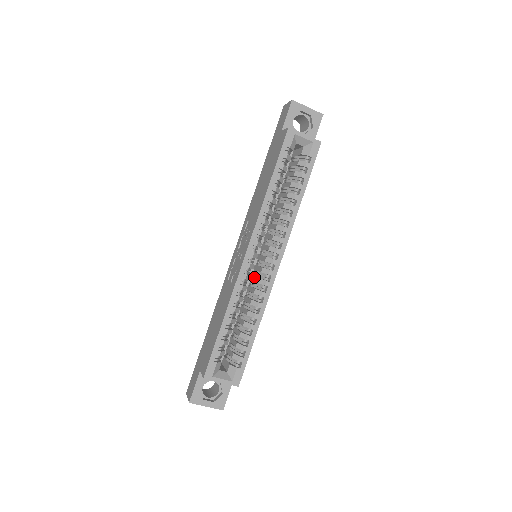
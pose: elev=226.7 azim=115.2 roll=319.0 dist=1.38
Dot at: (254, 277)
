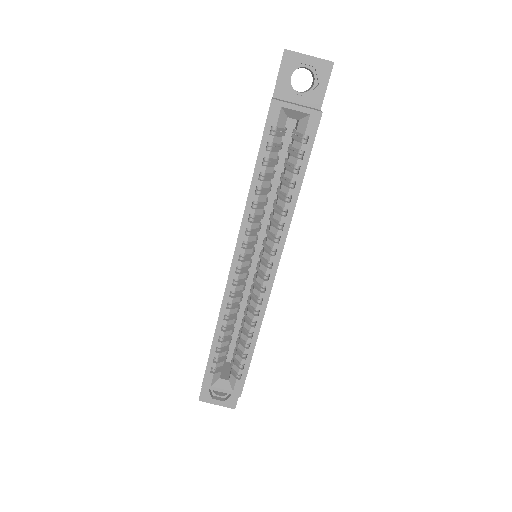
Dot at: occluded
